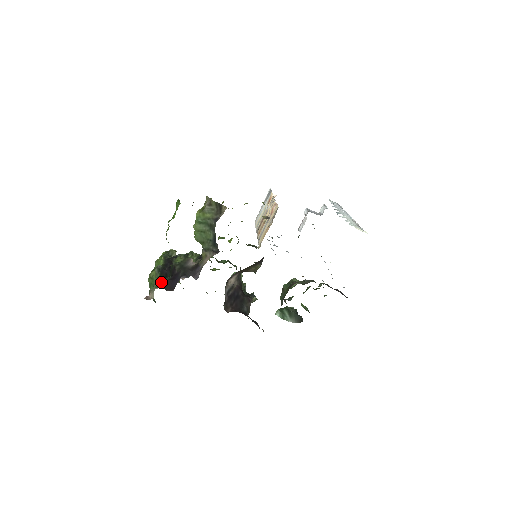
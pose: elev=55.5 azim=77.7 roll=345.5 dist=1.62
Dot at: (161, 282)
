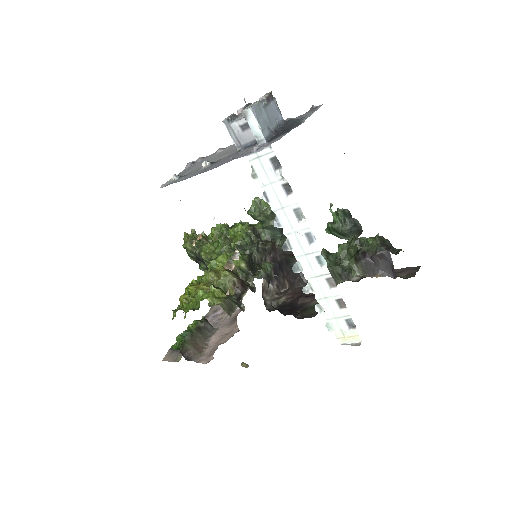
Dot at: occluded
